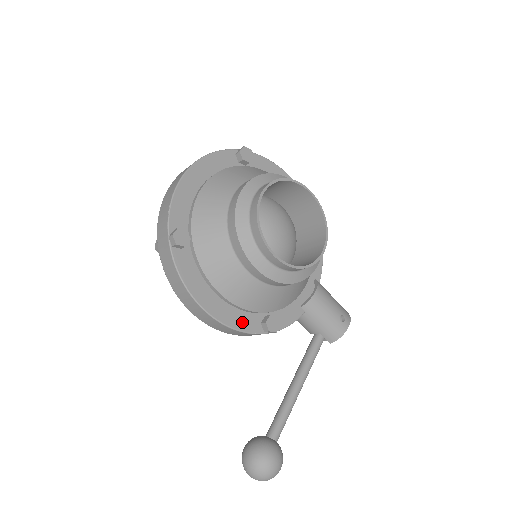
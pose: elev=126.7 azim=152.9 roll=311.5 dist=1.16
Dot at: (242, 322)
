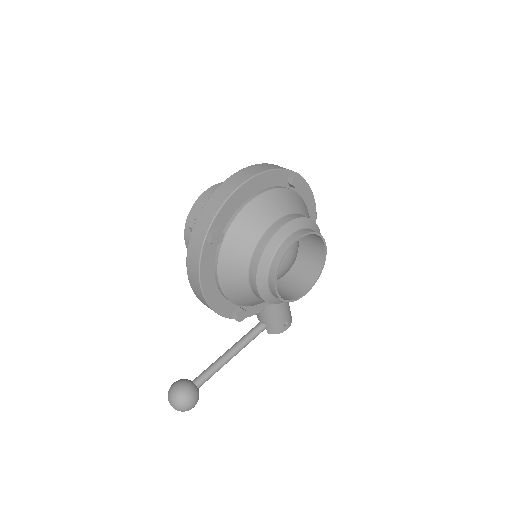
Dot at: (222, 307)
